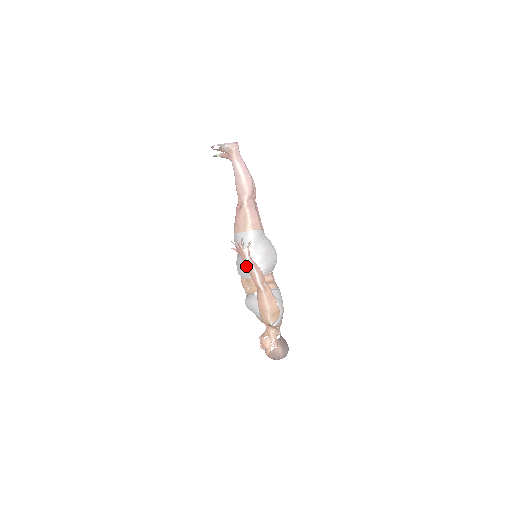
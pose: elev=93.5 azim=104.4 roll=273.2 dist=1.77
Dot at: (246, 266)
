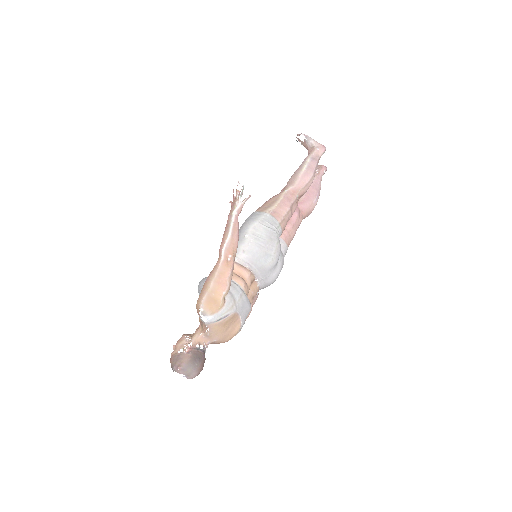
Dot at: (227, 222)
